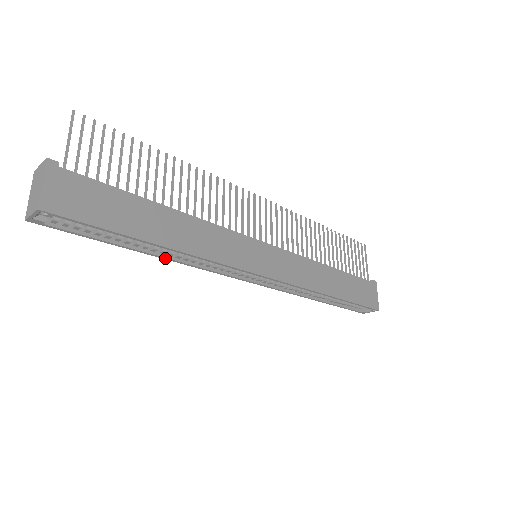
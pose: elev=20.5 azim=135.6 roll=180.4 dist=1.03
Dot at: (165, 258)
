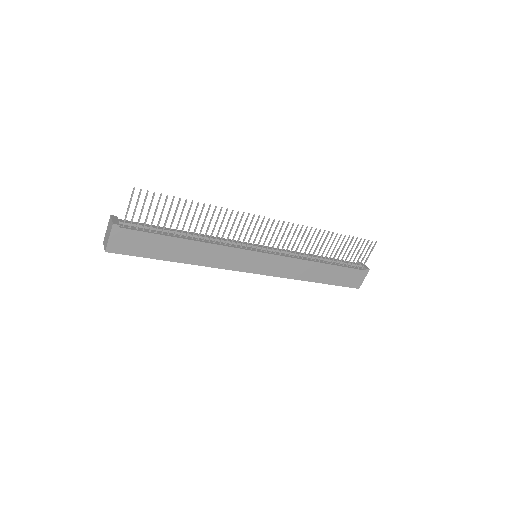
Dot at: occluded
